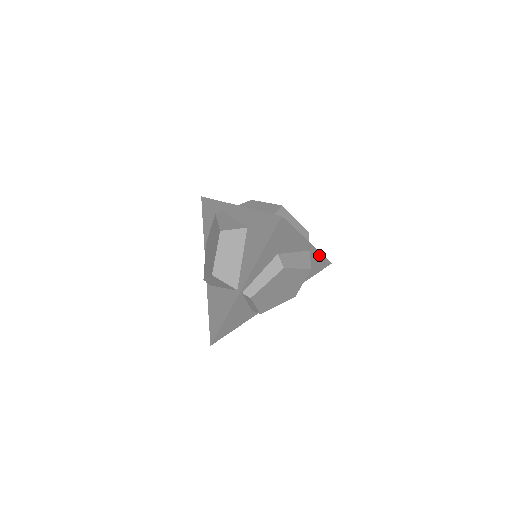
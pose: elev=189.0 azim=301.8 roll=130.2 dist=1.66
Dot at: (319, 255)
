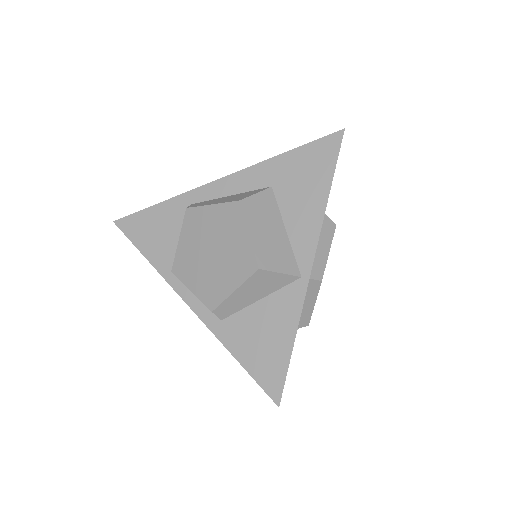
Dot at: occluded
